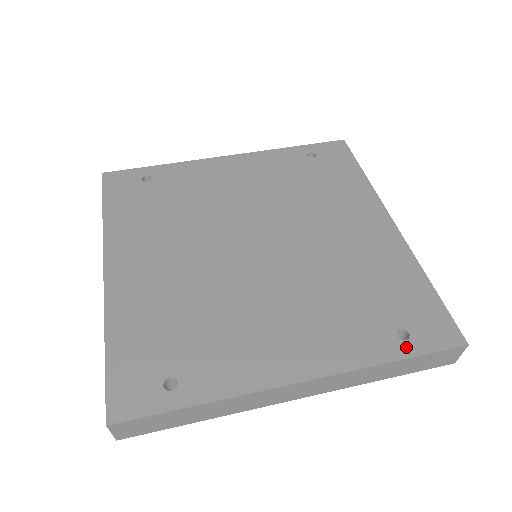
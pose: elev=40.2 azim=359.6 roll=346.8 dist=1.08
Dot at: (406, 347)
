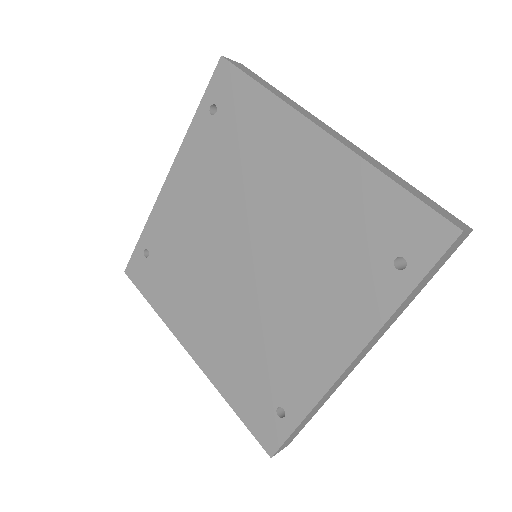
Dot at: (409, 275)
